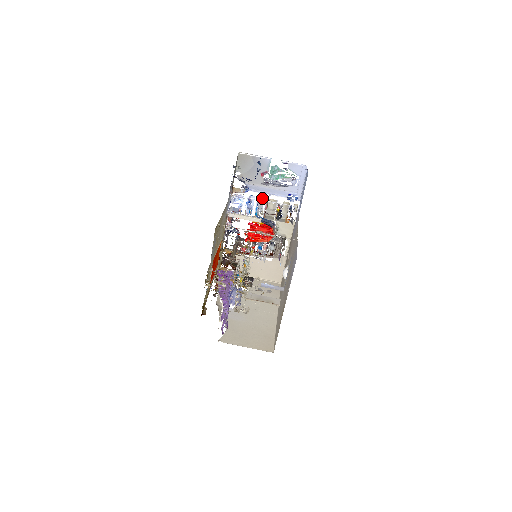
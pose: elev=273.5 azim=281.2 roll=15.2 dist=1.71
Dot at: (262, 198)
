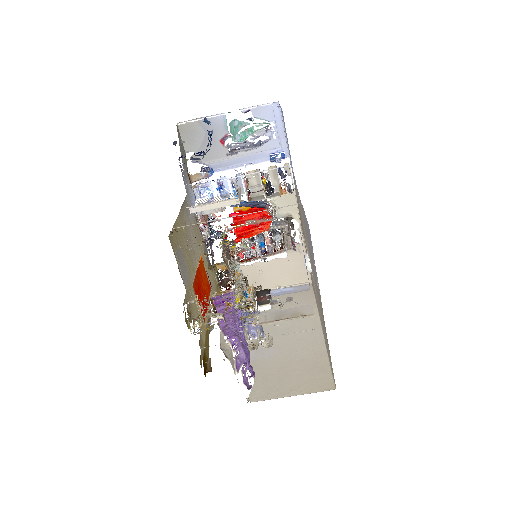
Dot at: (236, 175)
